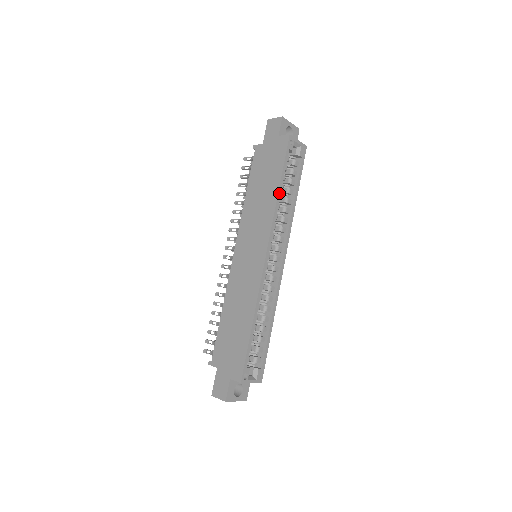
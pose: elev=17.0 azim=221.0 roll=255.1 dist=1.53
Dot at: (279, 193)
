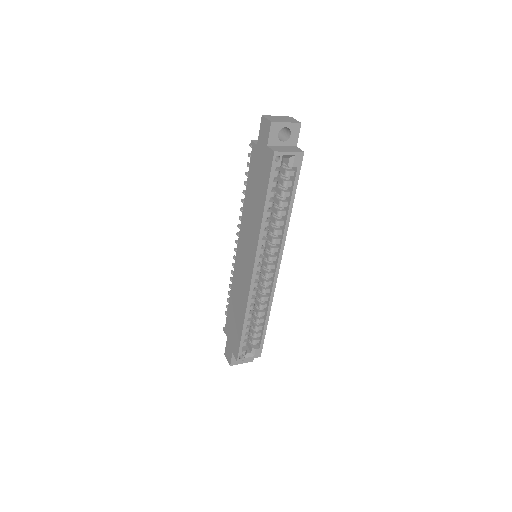
Dot at: (264, 215)
